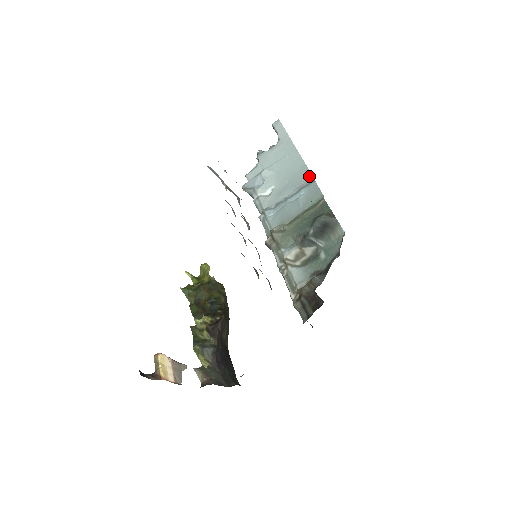
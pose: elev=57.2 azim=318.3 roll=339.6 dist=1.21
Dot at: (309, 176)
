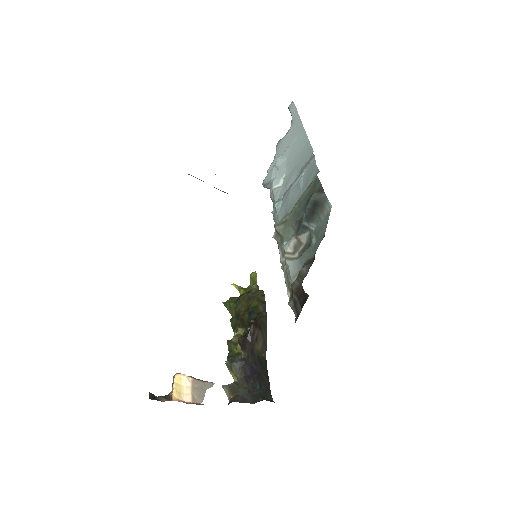
Dot at: (310, 152)
